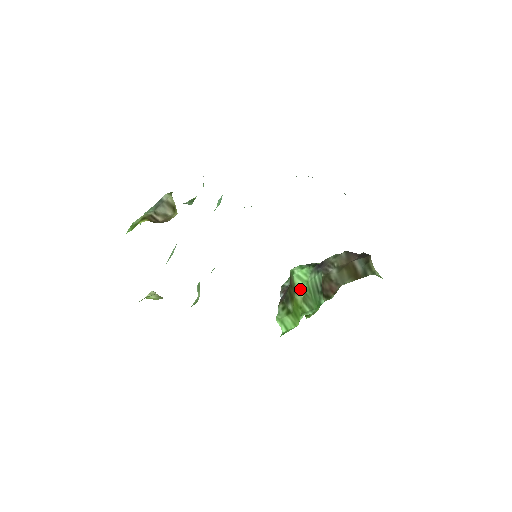
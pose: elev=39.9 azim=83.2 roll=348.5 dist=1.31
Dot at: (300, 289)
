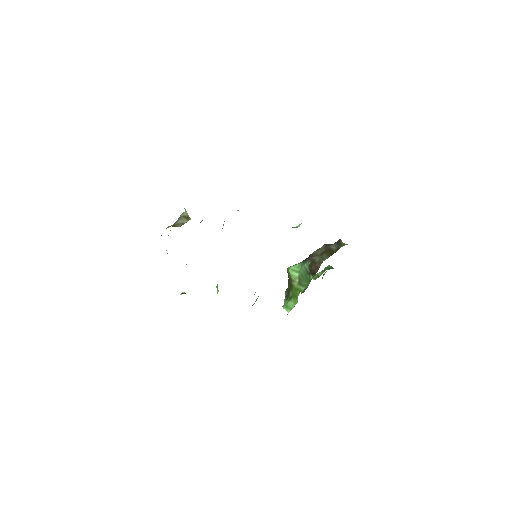
Dot at: (295, 277)
